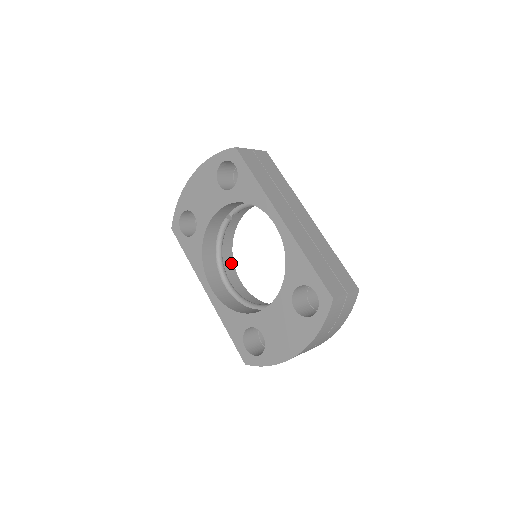
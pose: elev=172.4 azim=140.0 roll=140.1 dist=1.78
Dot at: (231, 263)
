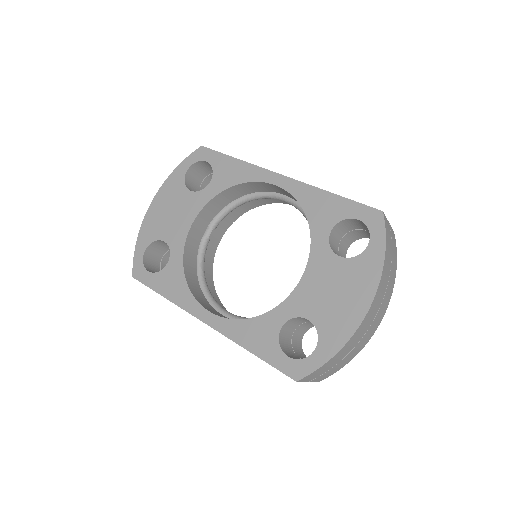
Dot at: (219, 302)
